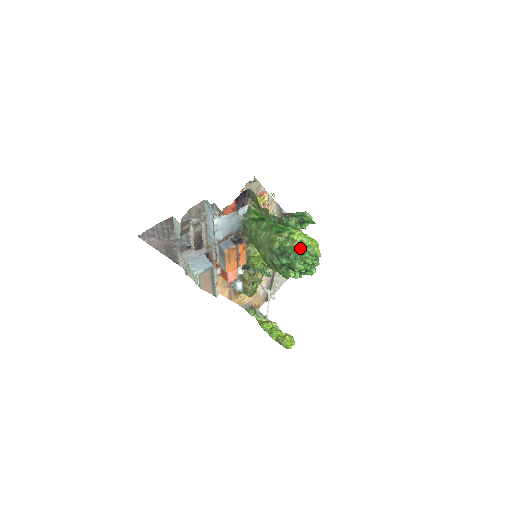
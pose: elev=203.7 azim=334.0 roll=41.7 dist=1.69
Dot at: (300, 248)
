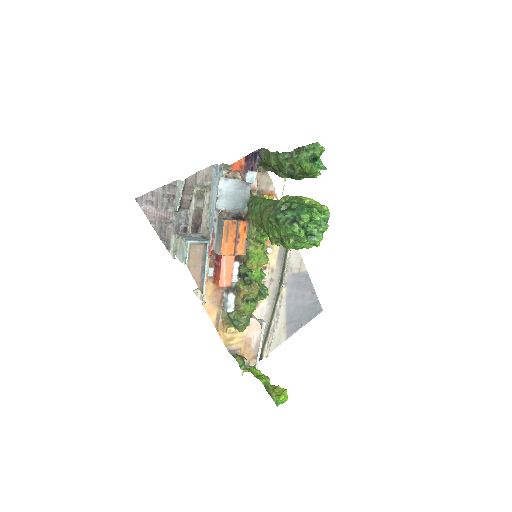
Dot at: (308, 205)
